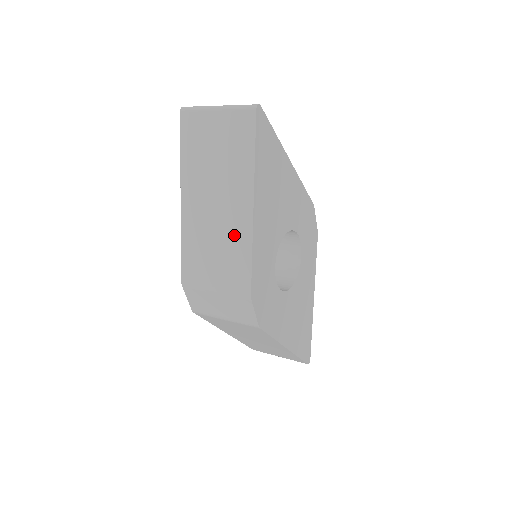
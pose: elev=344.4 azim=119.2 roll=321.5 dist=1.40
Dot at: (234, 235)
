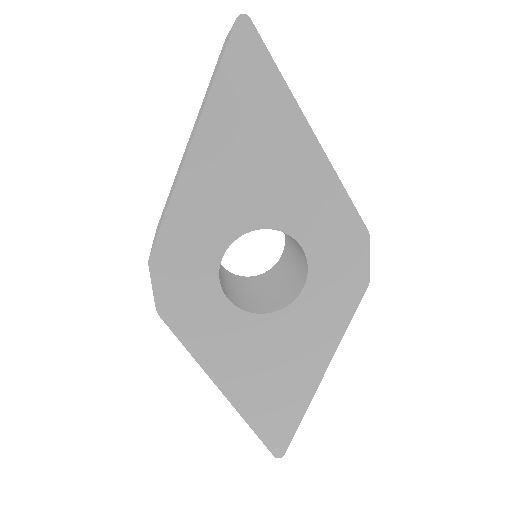
Dot at: occluded
